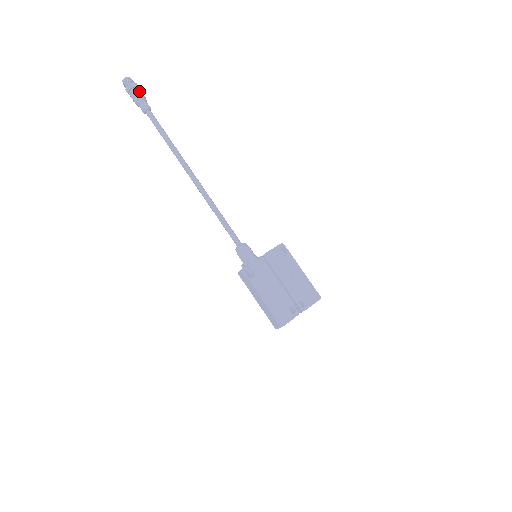
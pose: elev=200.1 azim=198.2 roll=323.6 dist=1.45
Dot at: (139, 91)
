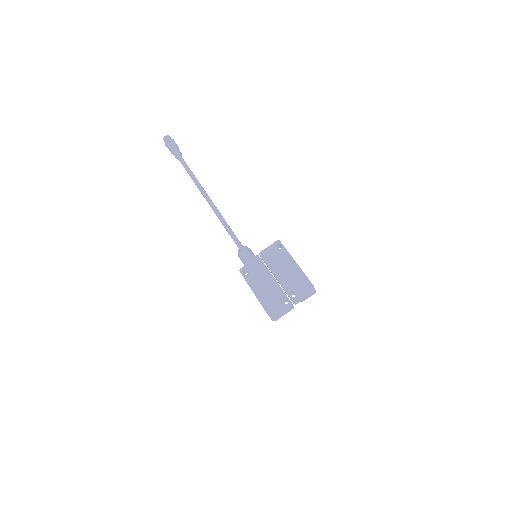
Dot at: (172, 143)
